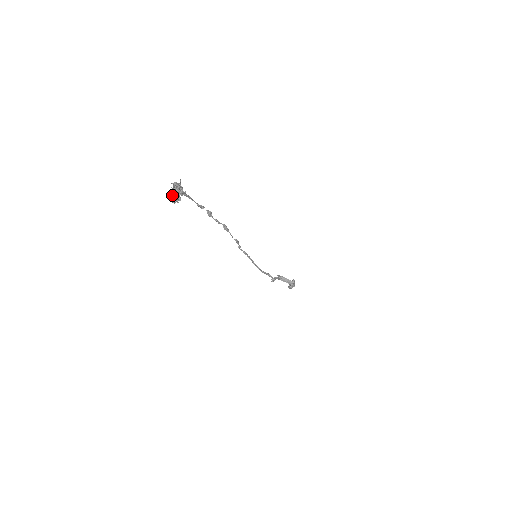
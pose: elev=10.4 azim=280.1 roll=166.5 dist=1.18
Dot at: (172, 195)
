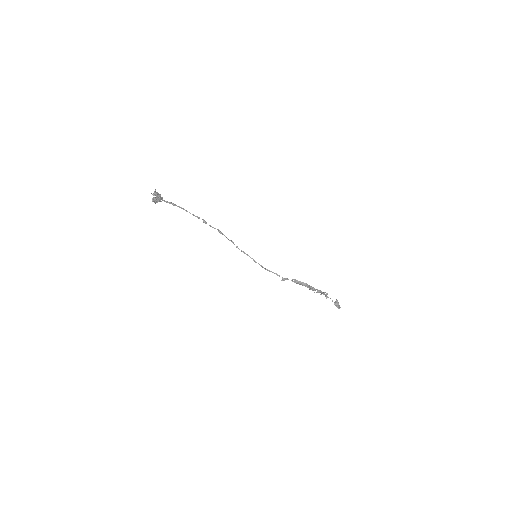
Dot at: (152, 198)
